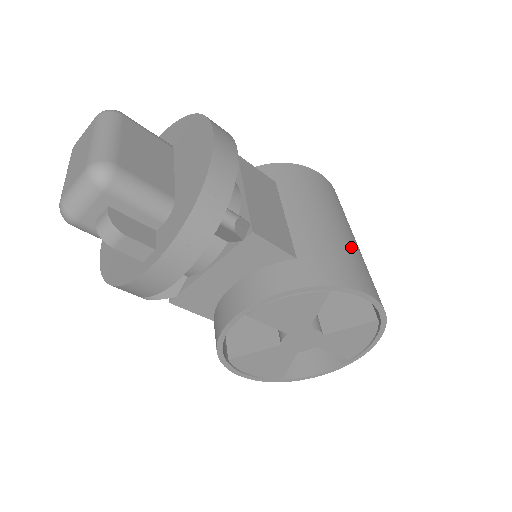
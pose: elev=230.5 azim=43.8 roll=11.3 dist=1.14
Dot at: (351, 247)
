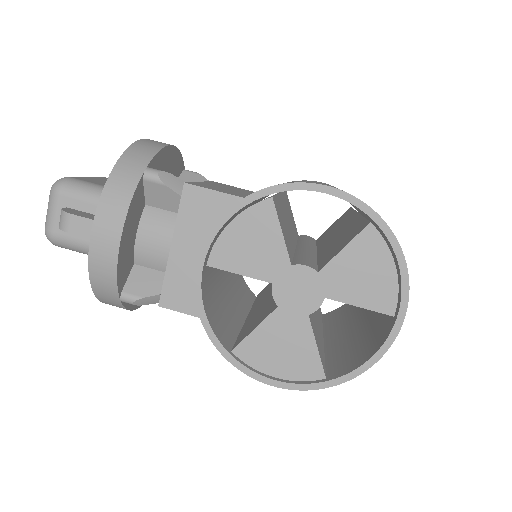
Dot at: occluded
